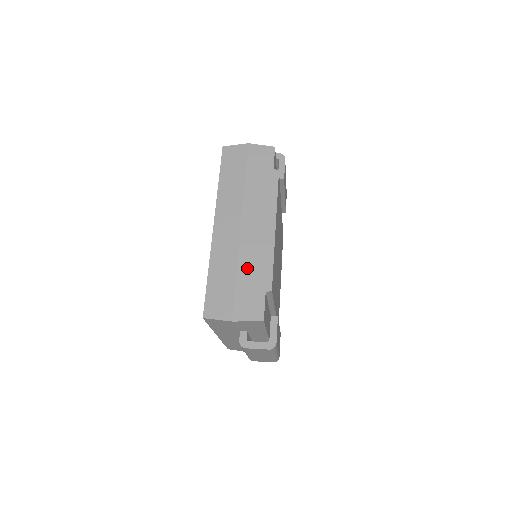
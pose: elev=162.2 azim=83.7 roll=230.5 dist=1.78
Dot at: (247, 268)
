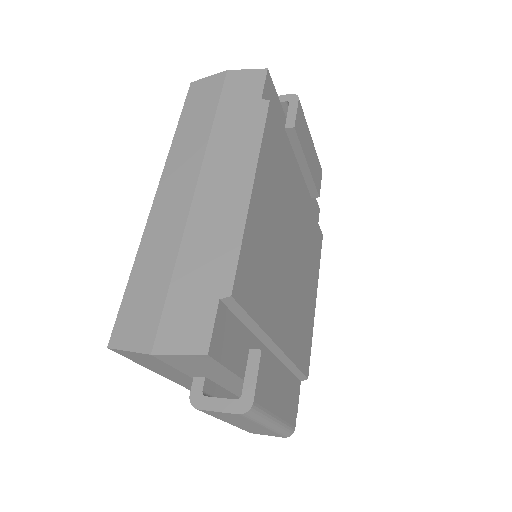
Dot at: (193, 257)
